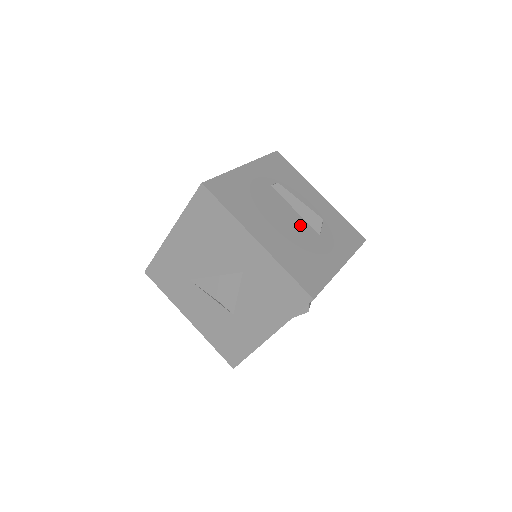
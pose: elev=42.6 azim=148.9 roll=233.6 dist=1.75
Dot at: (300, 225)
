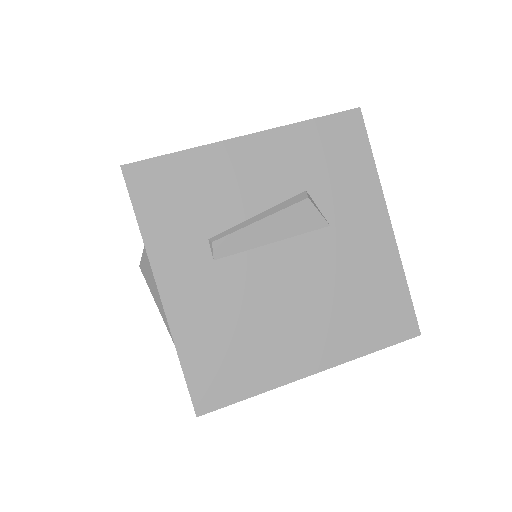
Dot at: (304, 257)
